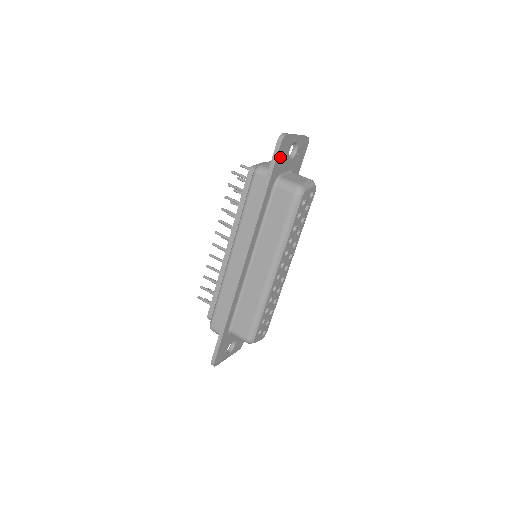
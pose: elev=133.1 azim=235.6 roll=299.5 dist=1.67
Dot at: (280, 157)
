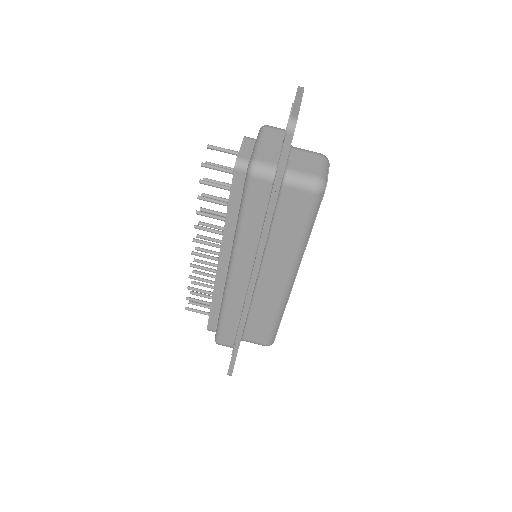
Dot at: occluded
